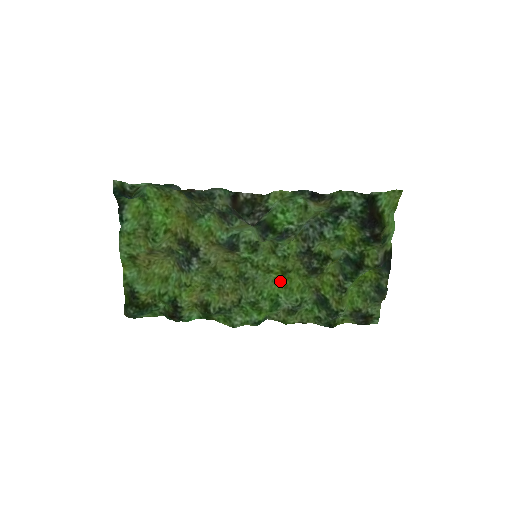
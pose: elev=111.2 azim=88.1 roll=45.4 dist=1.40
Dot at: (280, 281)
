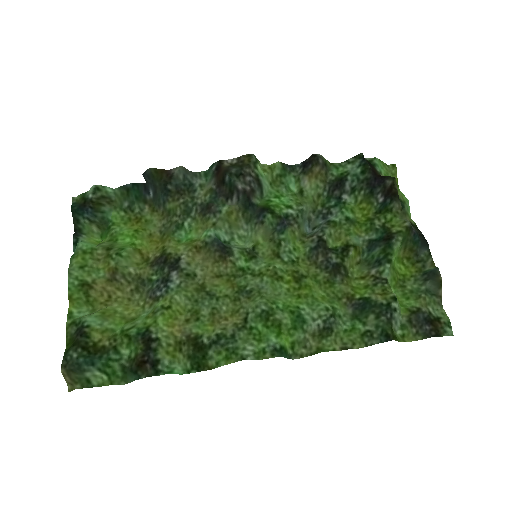
Dot at: (296, 293)
